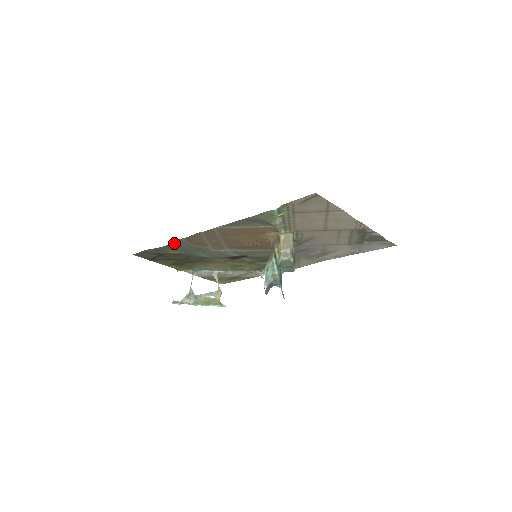
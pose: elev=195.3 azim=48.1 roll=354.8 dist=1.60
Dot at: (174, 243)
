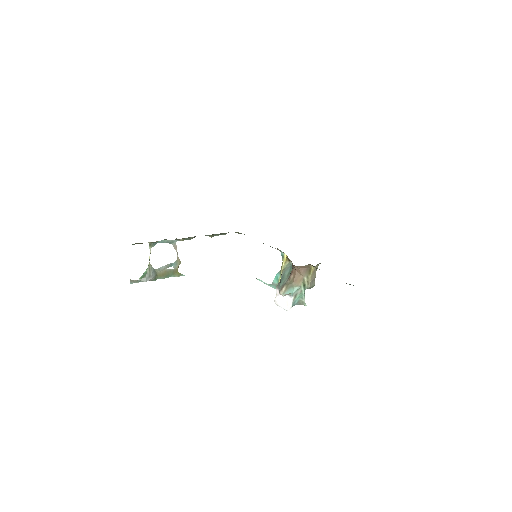
Dot at: occluded
